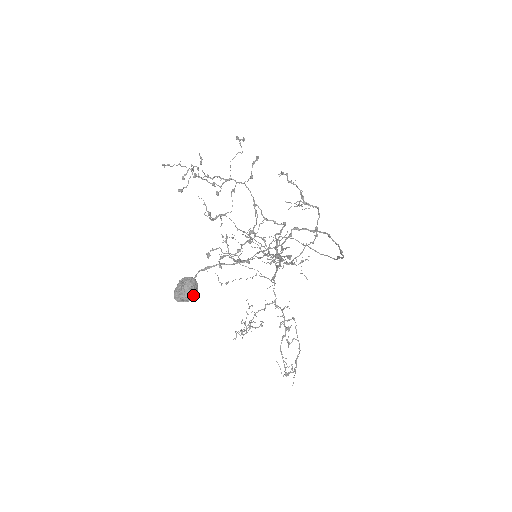
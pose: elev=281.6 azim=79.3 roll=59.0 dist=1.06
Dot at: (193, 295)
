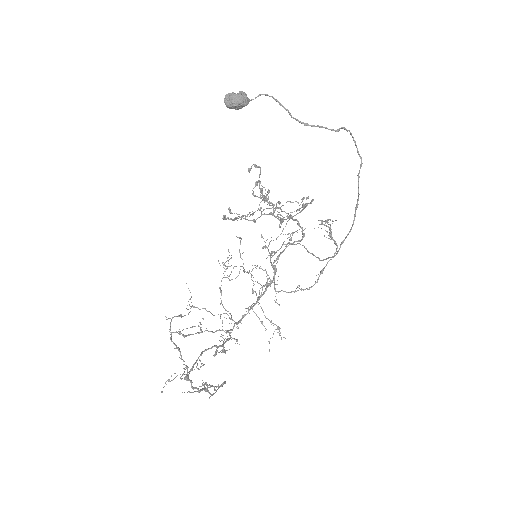
Dot at: (241, 101)
